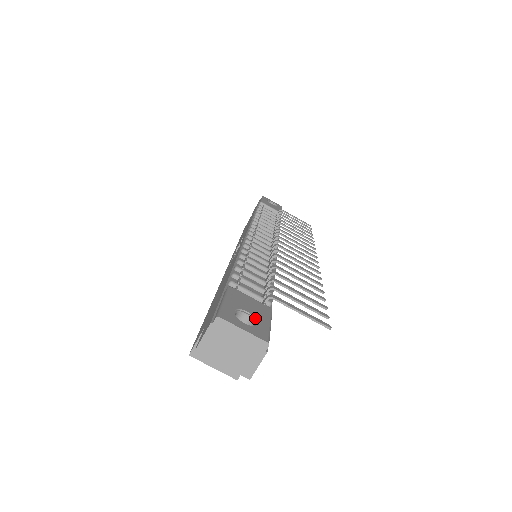
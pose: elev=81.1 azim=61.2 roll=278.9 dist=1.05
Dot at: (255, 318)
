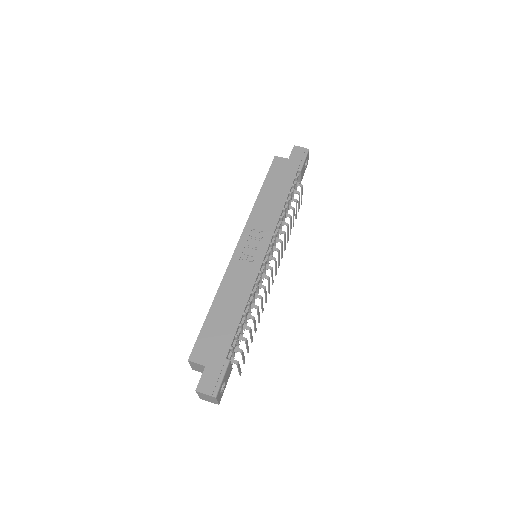
Dot at: (224, 385)
